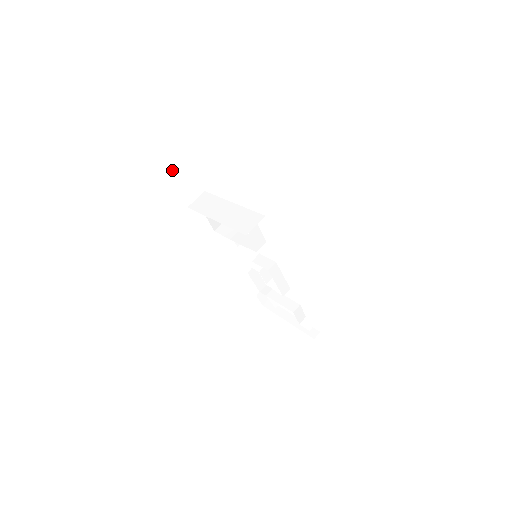
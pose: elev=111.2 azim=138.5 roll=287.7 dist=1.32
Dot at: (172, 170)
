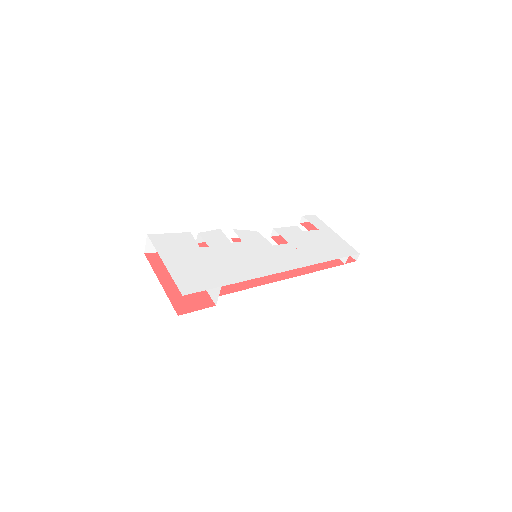
Dot at: (146, 246)
